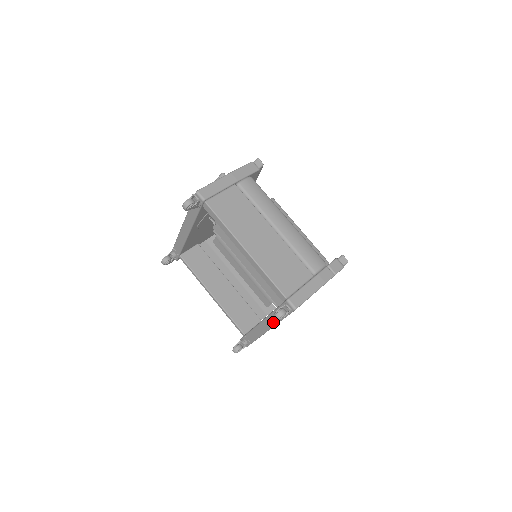
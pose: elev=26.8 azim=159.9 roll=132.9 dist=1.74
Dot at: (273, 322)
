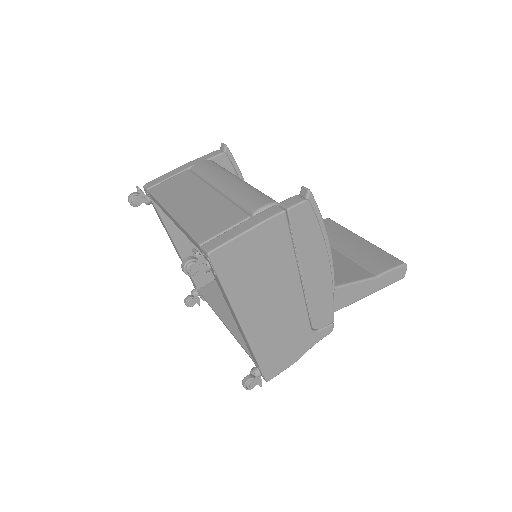
Dot at: (228, 303)
